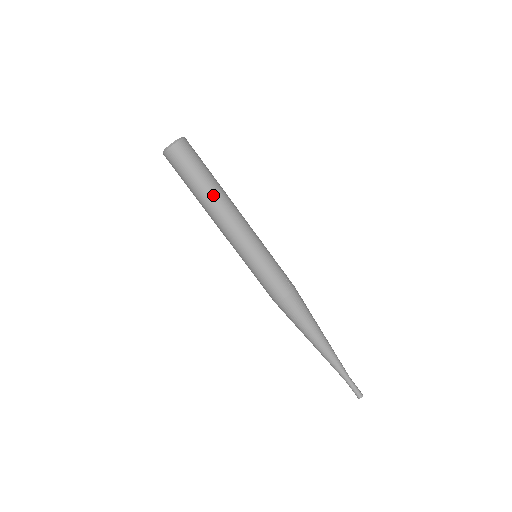
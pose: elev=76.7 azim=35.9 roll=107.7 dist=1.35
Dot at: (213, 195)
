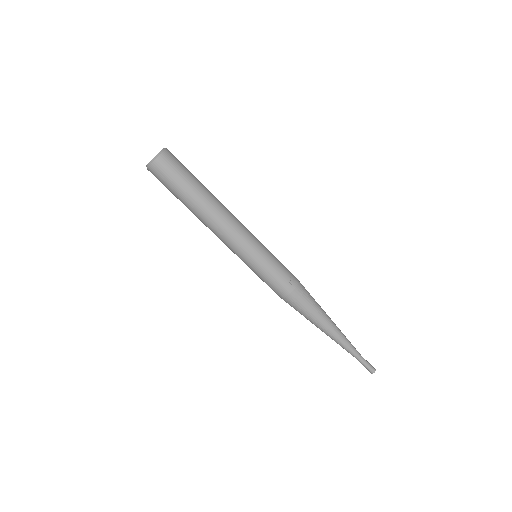
Dot at: (200, 209)
